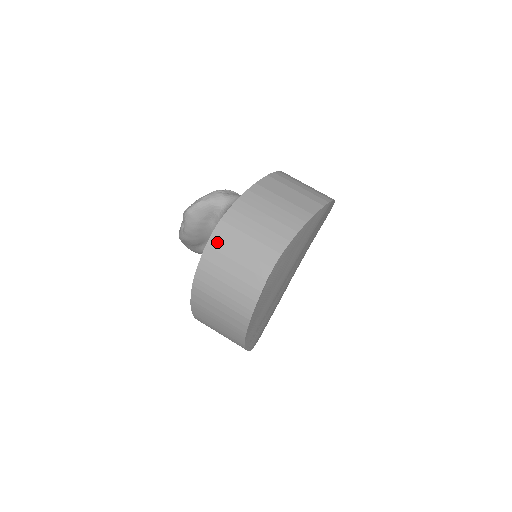
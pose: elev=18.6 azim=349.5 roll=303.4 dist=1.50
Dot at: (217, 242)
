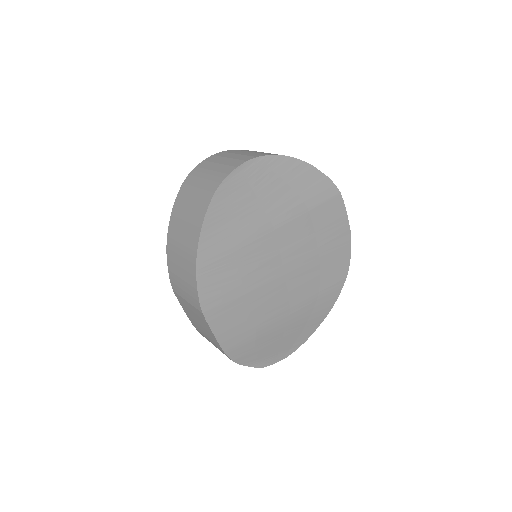
Dot at: (222, 153)
